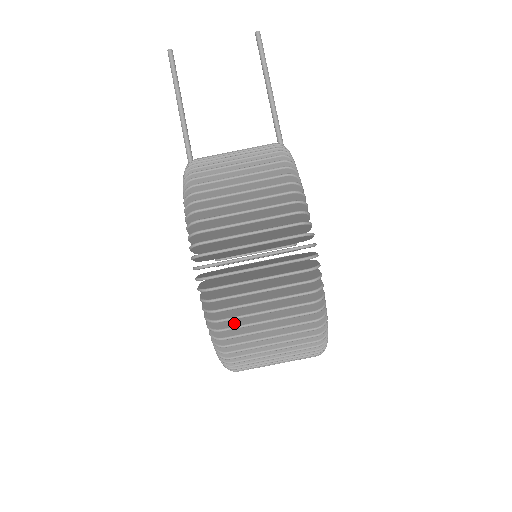
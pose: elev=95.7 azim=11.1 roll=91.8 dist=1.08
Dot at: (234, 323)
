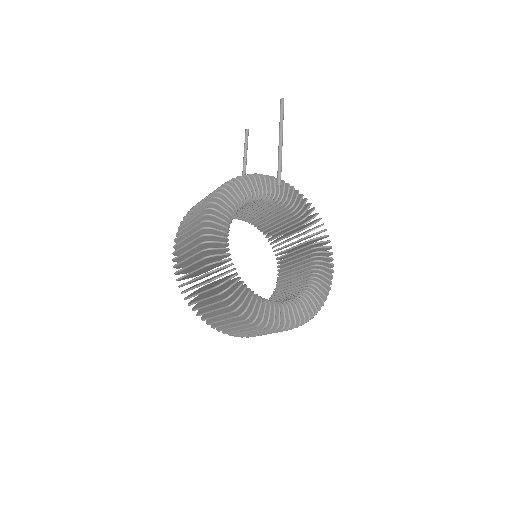
Dot at: occluded
